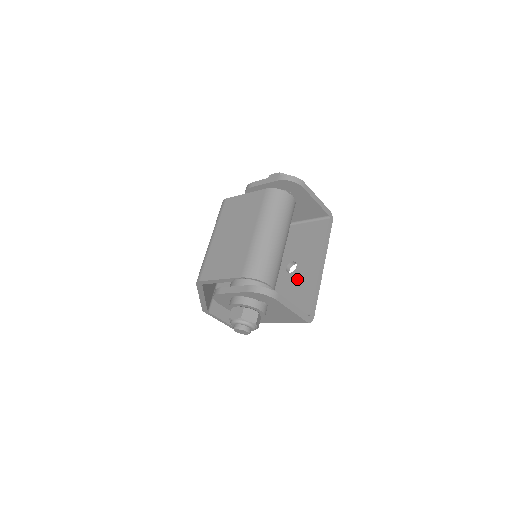
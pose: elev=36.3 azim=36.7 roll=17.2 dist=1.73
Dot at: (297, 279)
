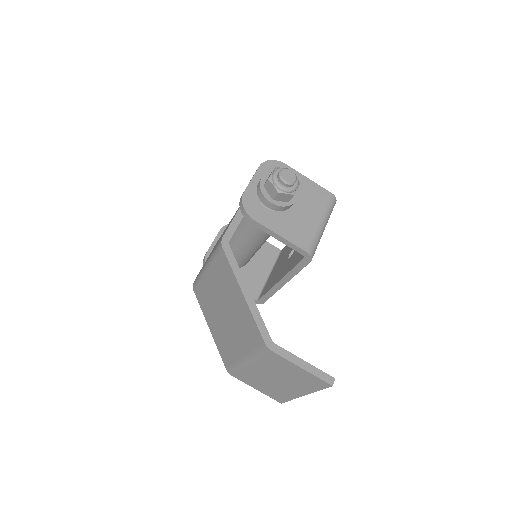
Dot at: occluded
